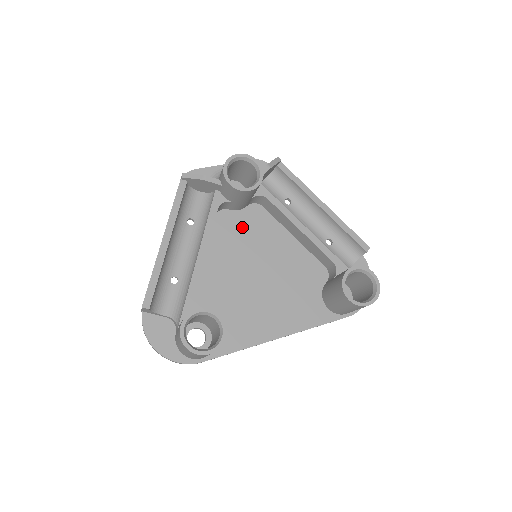
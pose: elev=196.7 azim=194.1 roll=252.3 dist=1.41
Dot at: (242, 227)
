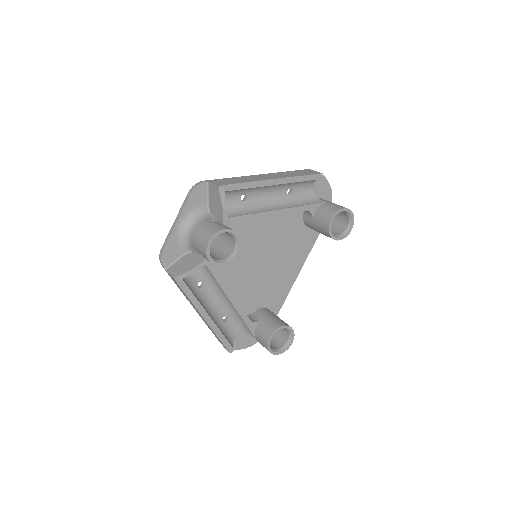
Dot at: occluded
